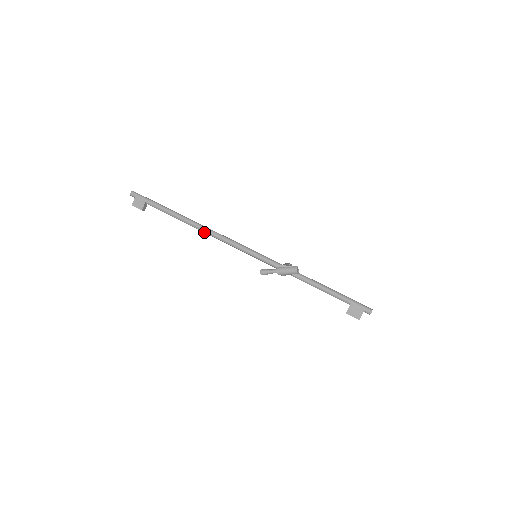
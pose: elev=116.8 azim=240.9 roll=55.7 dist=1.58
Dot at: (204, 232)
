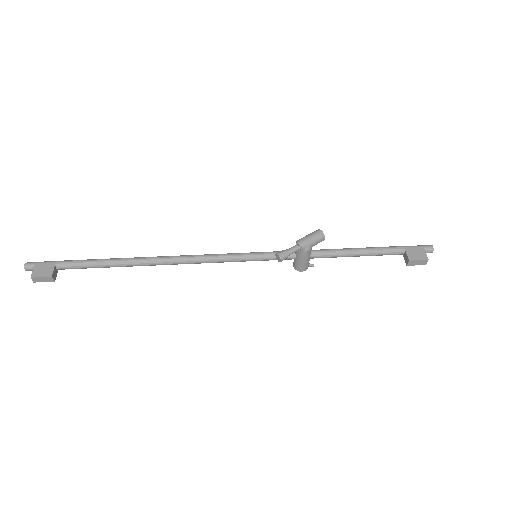
Dot at: (167, 262)
